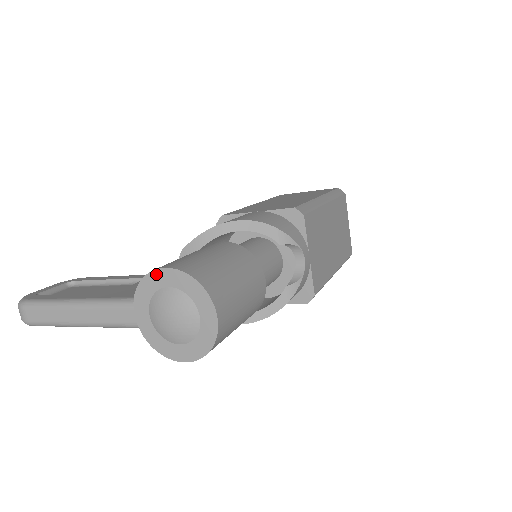
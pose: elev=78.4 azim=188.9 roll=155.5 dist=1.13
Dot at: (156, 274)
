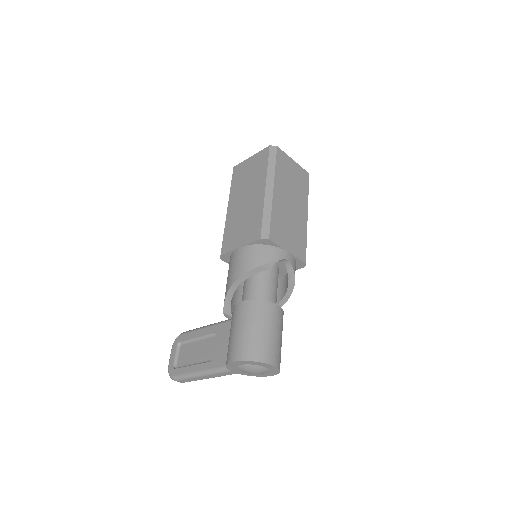
Dot at: (231, 364)
